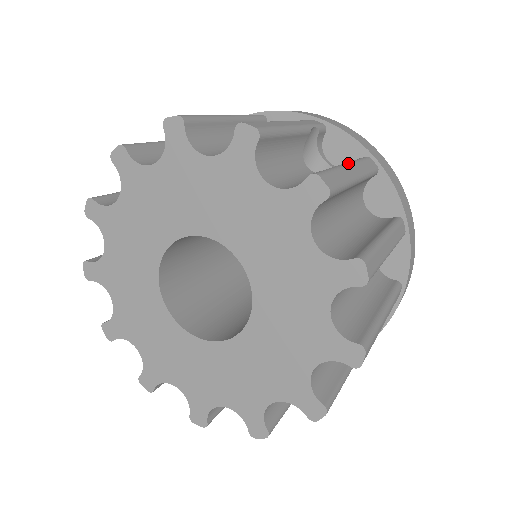
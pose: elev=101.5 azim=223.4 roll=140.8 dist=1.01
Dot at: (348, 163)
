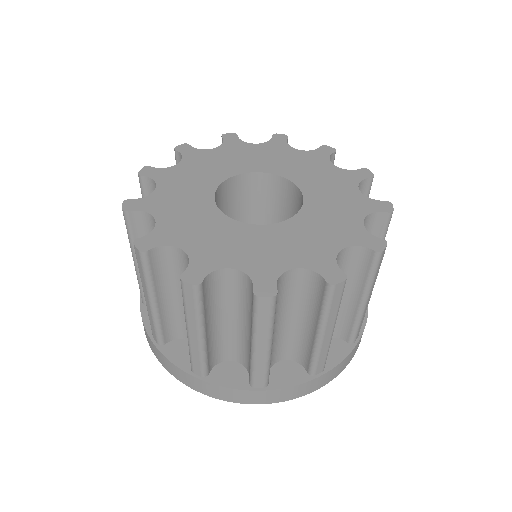
Dot at: occluded
